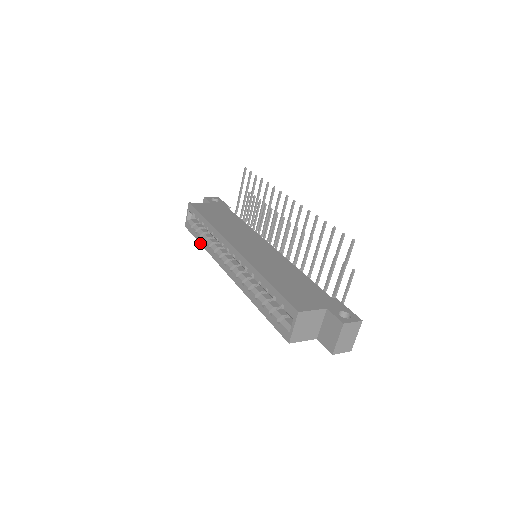
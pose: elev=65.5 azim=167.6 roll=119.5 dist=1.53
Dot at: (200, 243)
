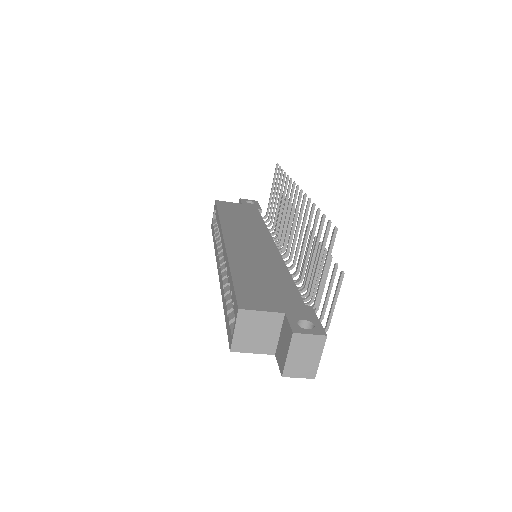
Dot at: occluded
